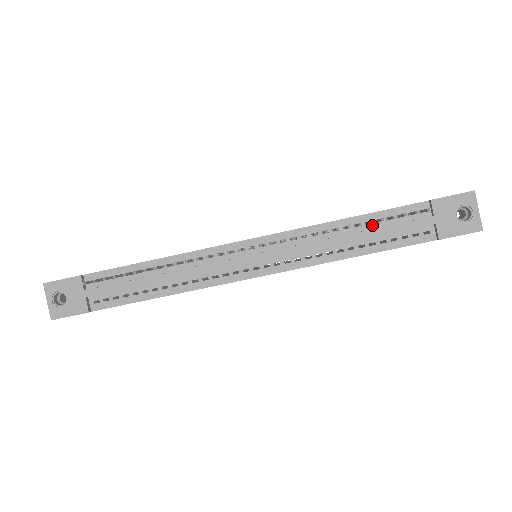
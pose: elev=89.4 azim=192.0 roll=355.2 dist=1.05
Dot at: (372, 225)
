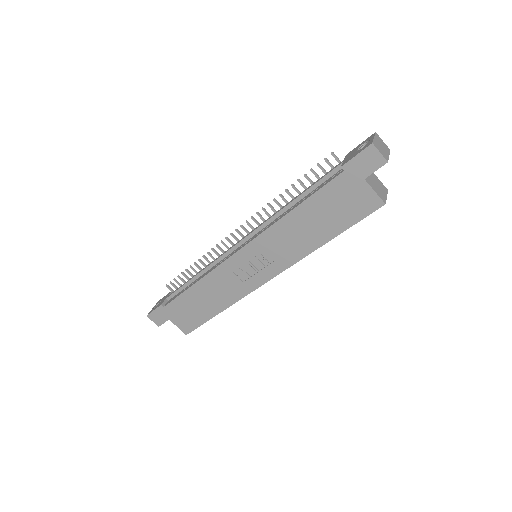
Dot at: occluded
